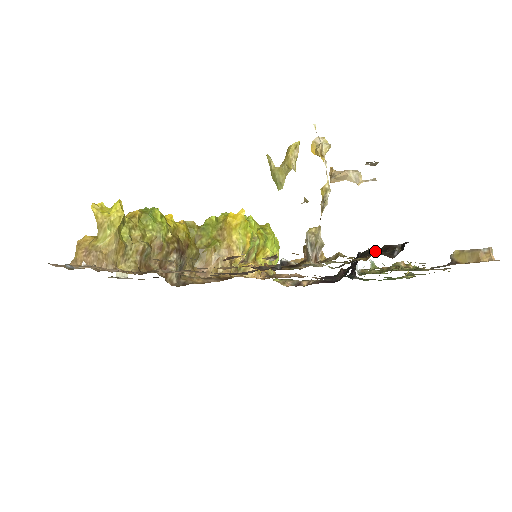
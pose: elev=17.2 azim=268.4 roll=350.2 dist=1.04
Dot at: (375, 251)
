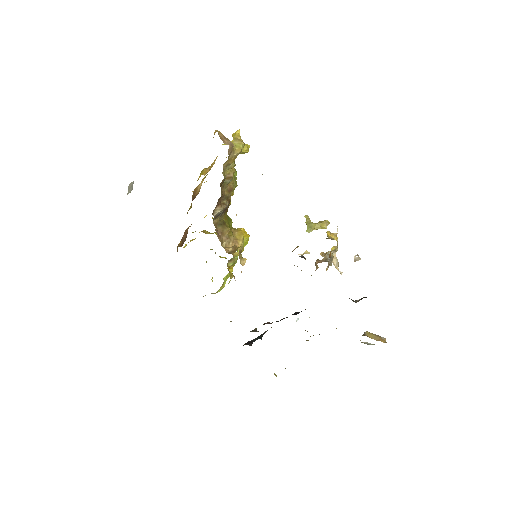
Dot at: occluded
